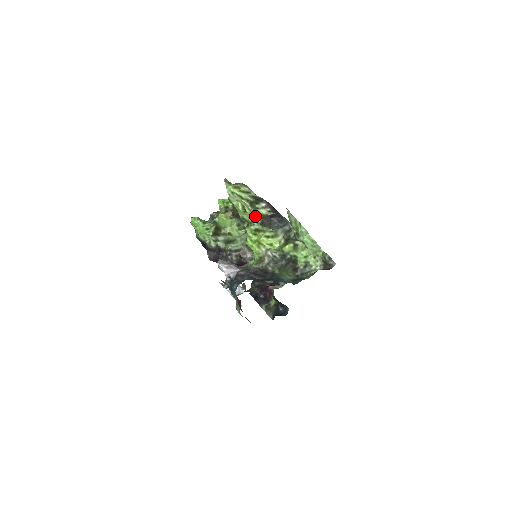
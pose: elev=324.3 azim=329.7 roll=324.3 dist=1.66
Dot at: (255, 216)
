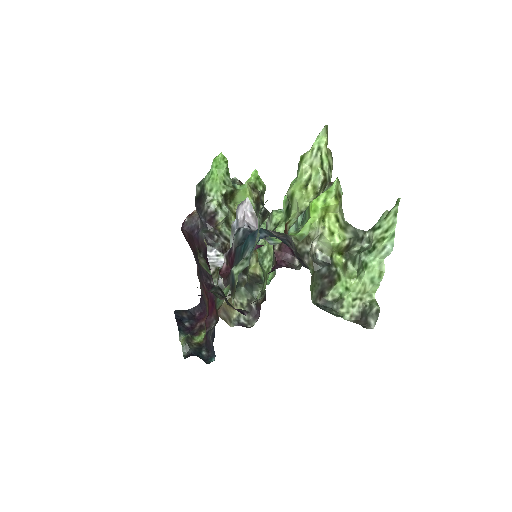
Dot at: occluded
